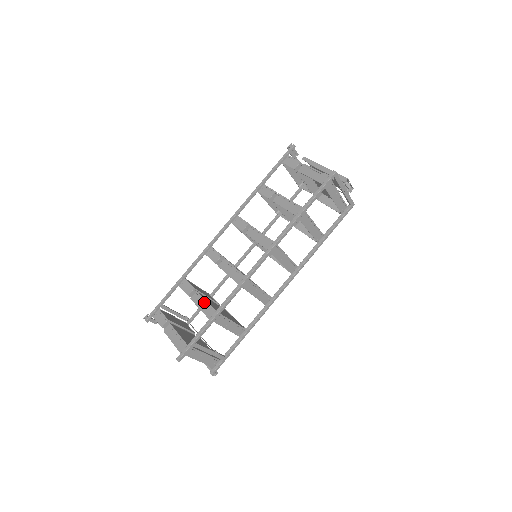
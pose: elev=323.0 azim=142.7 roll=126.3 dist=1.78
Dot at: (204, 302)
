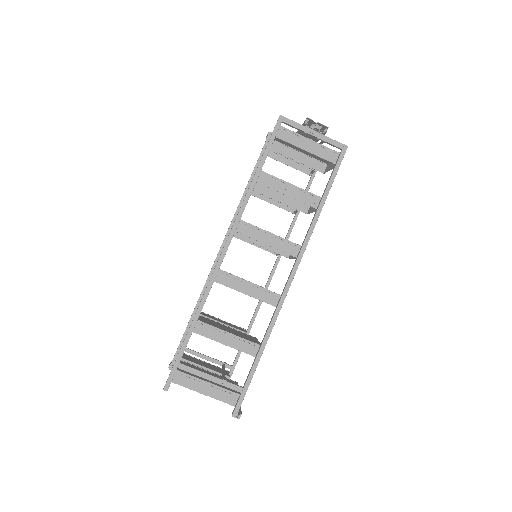
Dot at: occluded
